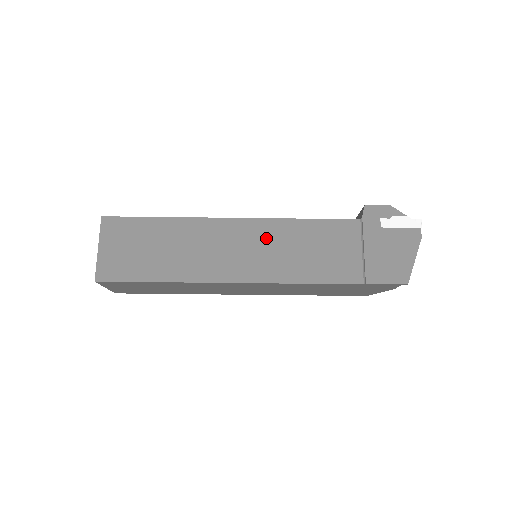
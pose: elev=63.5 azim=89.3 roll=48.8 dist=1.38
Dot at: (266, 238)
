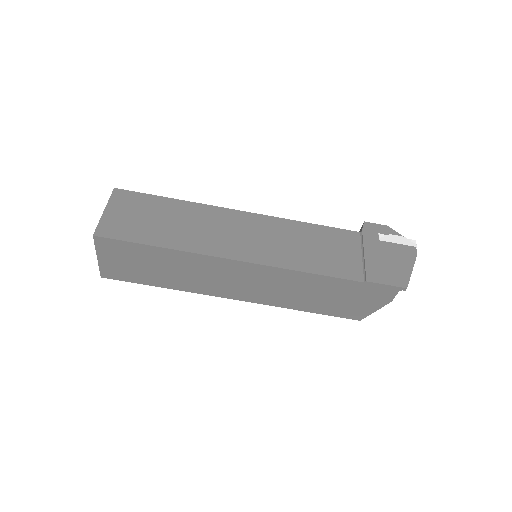
Dot at: (271, 231)
